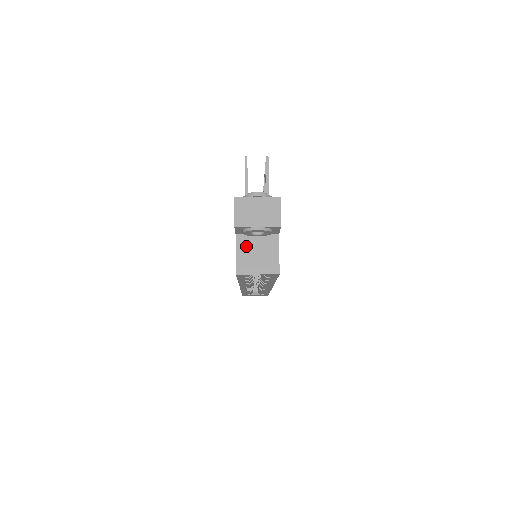
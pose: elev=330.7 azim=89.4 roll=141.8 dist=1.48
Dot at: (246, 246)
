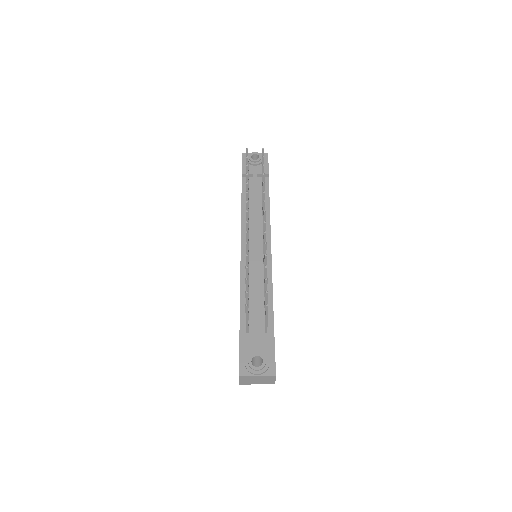
Dot at: occluded
